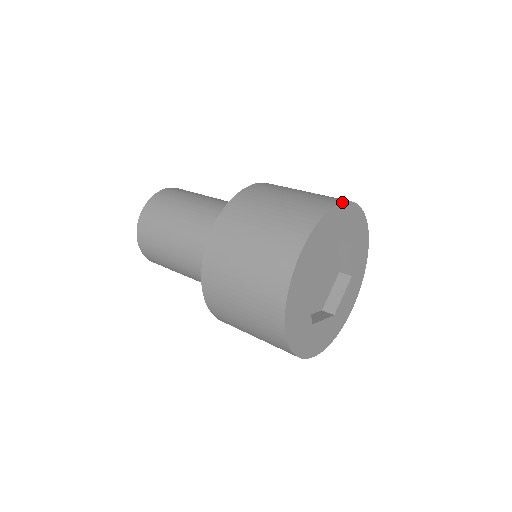
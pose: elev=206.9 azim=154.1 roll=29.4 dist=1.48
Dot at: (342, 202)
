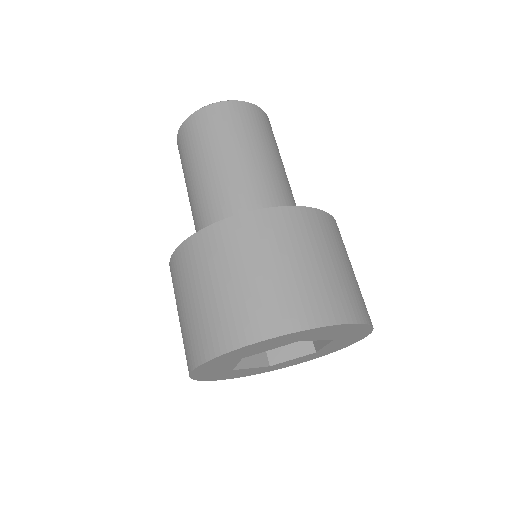
Dot at: (236, 349)
